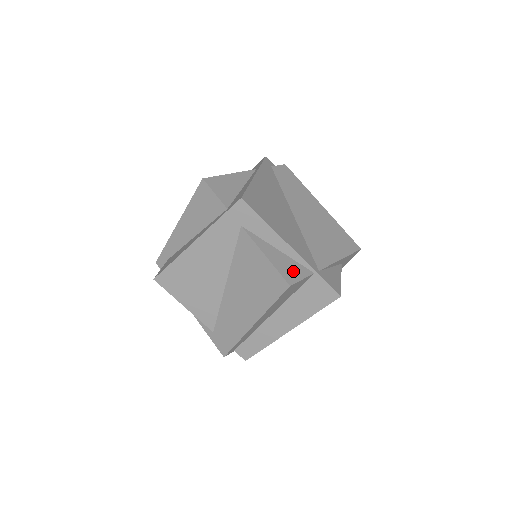
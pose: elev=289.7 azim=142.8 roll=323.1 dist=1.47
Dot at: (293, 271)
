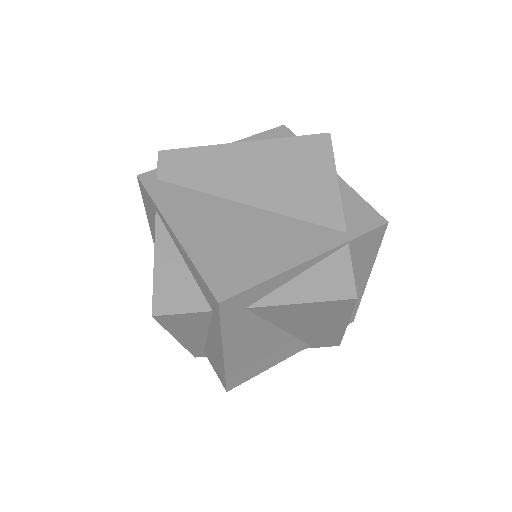
Dot at: (337, 276)
